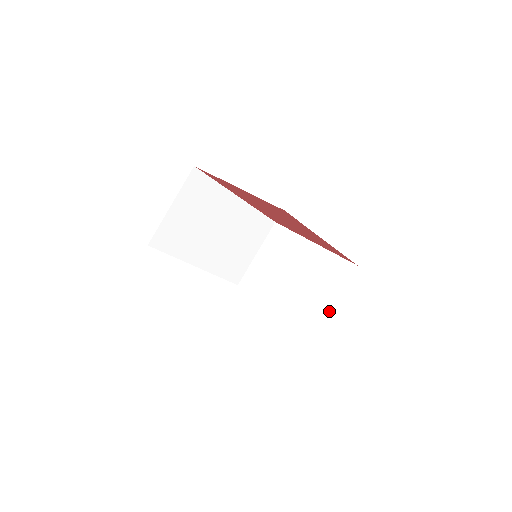
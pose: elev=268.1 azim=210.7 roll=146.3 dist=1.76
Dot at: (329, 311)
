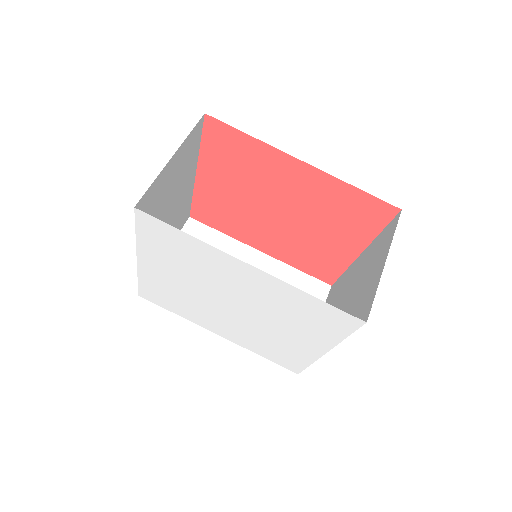
Dot at: (380, 276)
